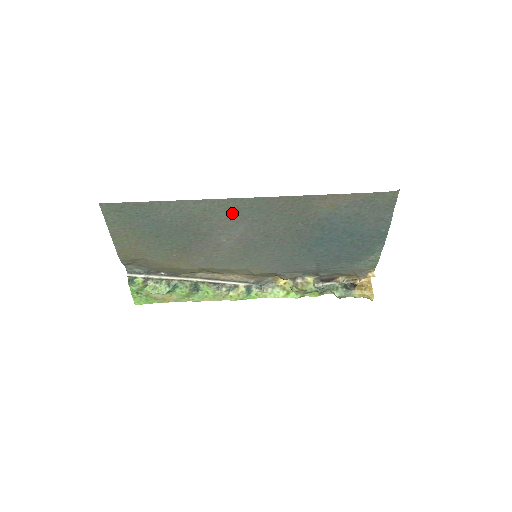
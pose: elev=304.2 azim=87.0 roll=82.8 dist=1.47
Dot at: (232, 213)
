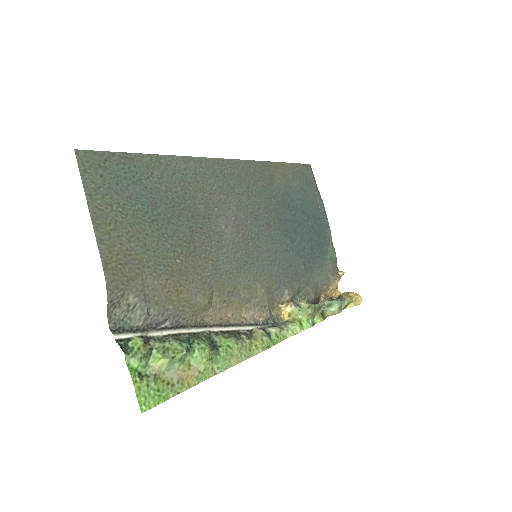
Dot at: (220, 181)
